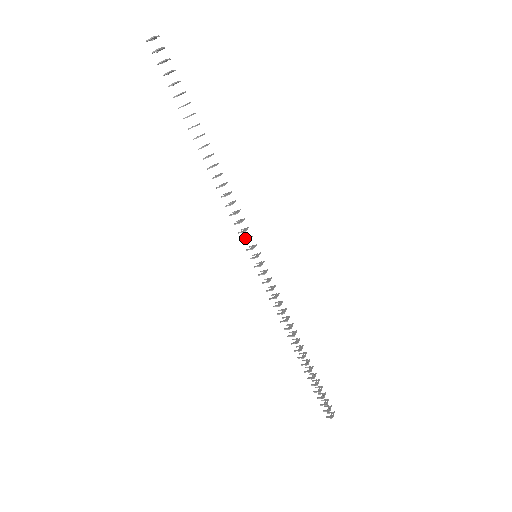
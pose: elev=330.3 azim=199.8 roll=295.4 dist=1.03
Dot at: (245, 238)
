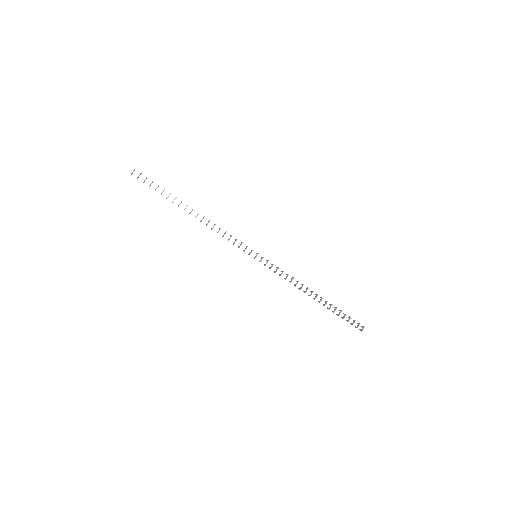
Dot at: (246, 247)
